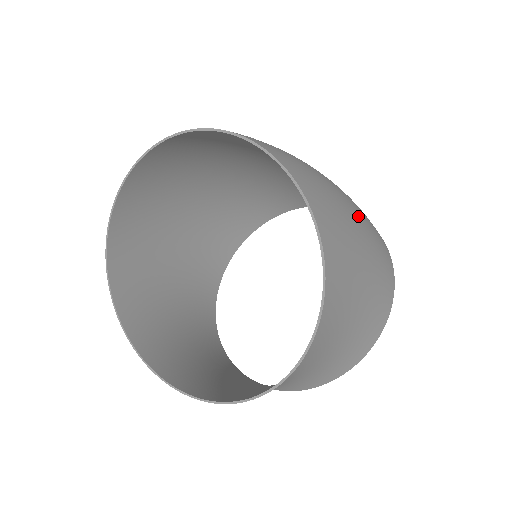
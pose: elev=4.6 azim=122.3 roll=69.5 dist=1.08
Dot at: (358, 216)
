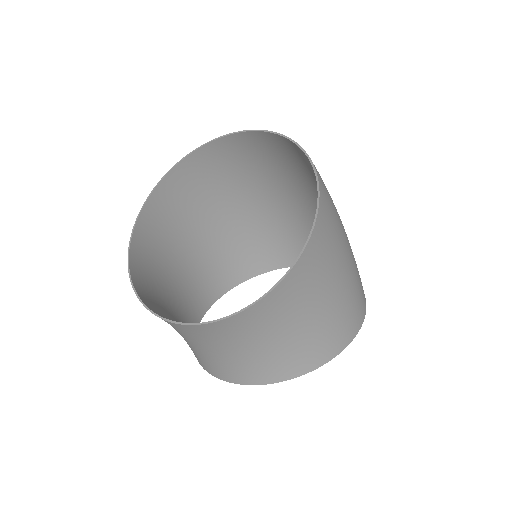
Dot at: occluded
